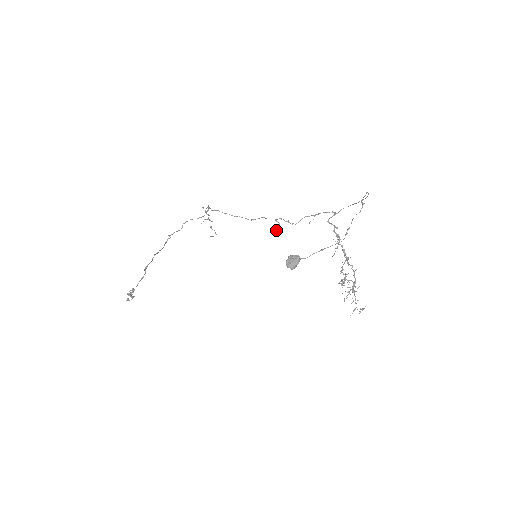
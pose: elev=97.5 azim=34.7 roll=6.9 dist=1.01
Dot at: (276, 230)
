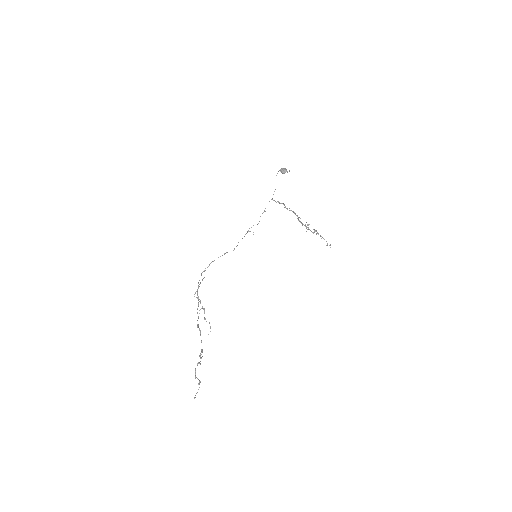
Dot at: (253, 234)
